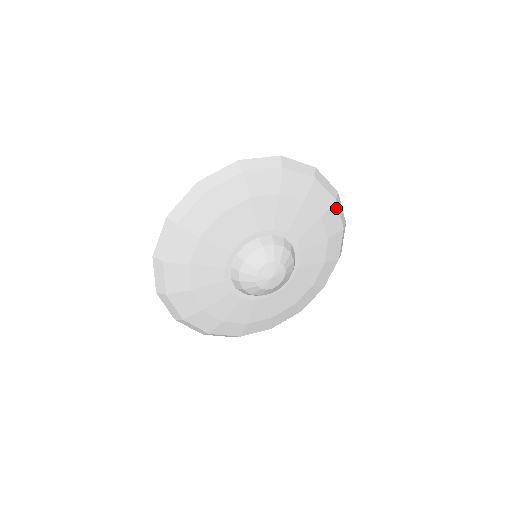
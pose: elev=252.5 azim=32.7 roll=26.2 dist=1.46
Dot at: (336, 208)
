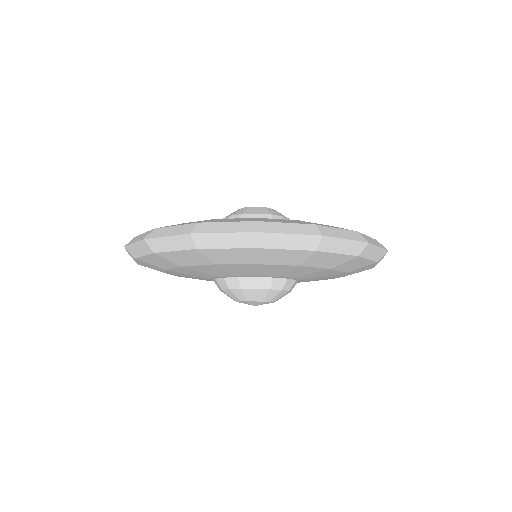
Dot at: occluded
